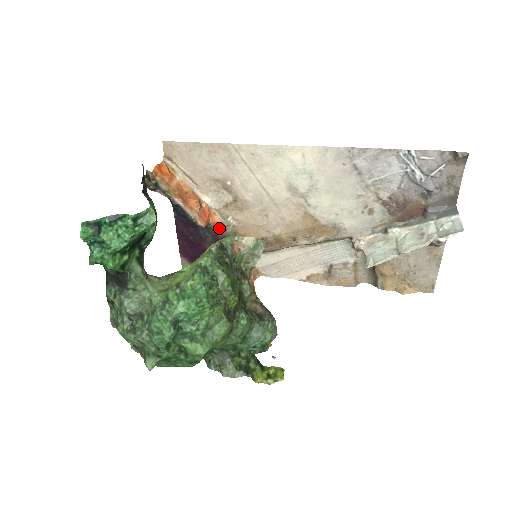
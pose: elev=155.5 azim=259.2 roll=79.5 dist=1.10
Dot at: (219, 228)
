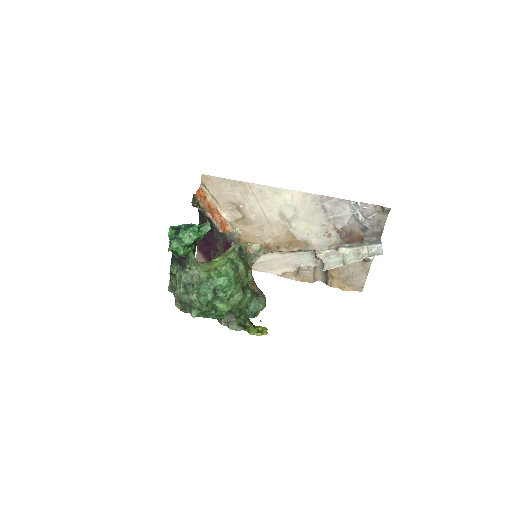
Dot at: (229, 234)
